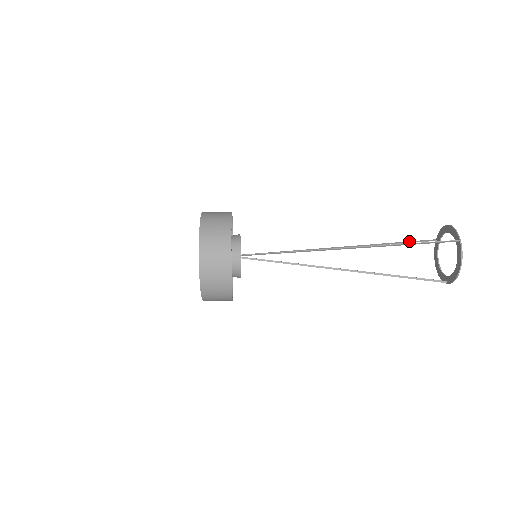
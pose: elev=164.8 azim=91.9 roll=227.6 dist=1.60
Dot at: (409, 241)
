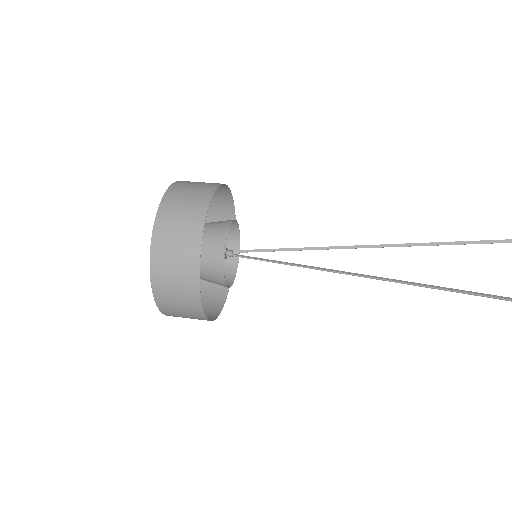
Dot at: out of frame
